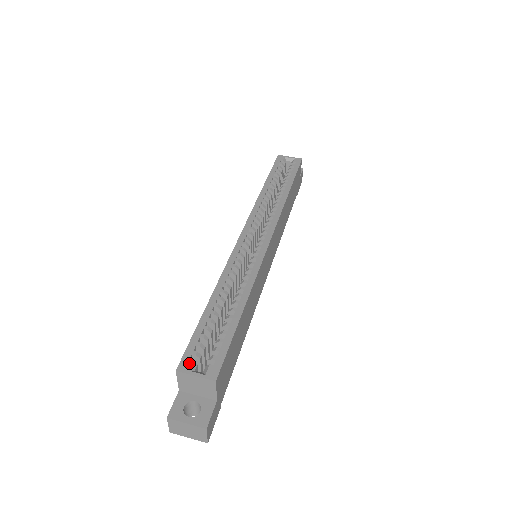
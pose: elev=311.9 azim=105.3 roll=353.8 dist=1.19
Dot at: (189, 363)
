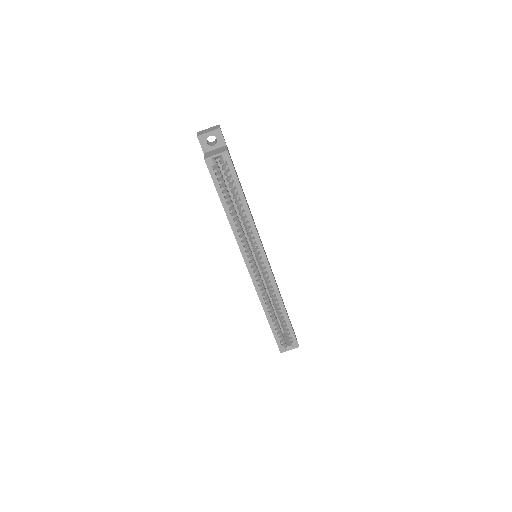
Dot at: (283, 348)
